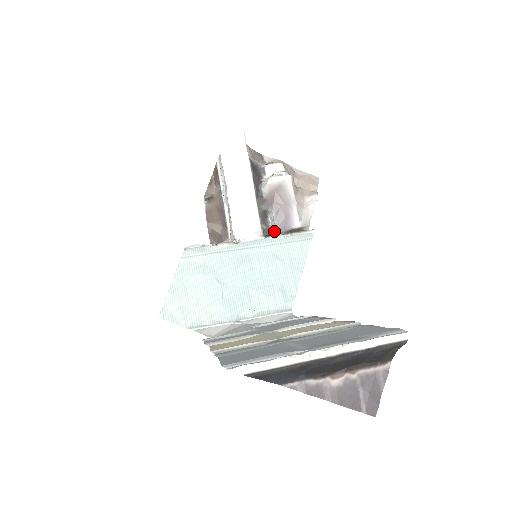
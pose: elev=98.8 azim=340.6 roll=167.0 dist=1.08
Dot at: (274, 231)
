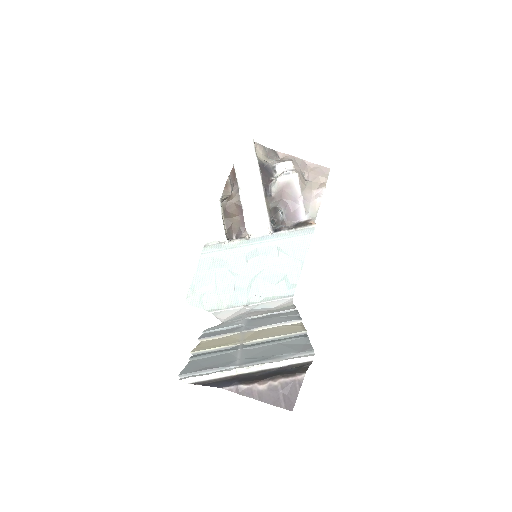
Dot at: (283, 224)
